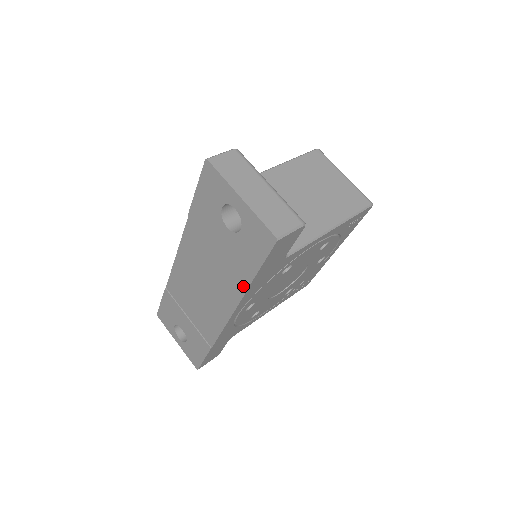
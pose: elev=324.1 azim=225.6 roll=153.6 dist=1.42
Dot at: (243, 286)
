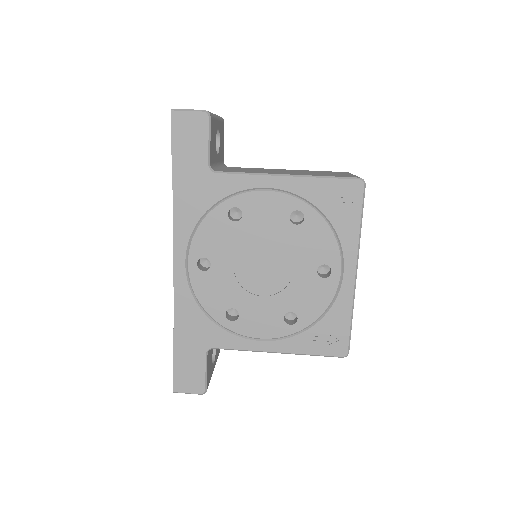
Dot at: (174, 197)
